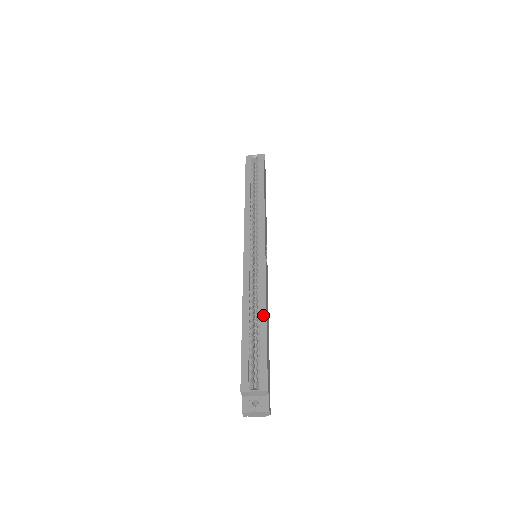
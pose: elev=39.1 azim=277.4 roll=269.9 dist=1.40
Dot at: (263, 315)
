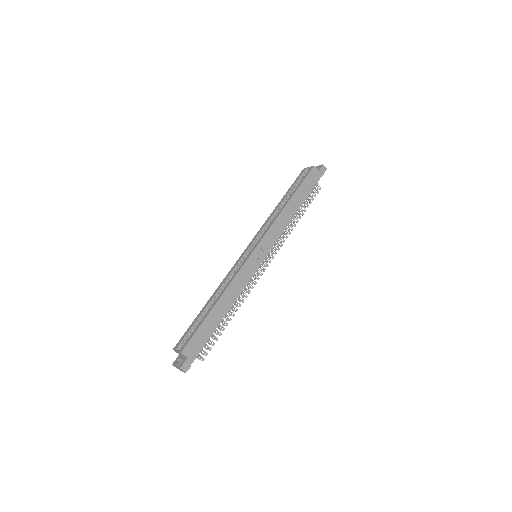
Dot at: (216, 301)
